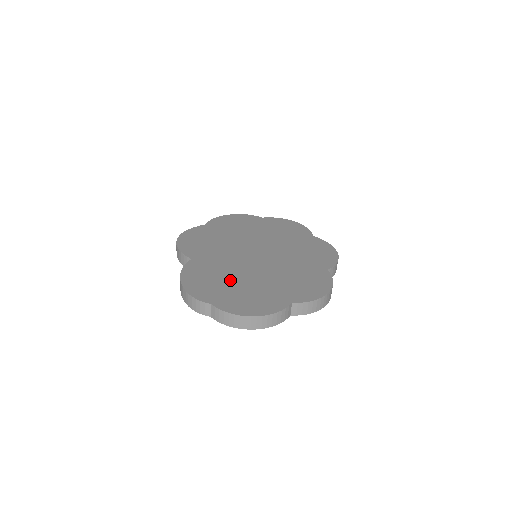
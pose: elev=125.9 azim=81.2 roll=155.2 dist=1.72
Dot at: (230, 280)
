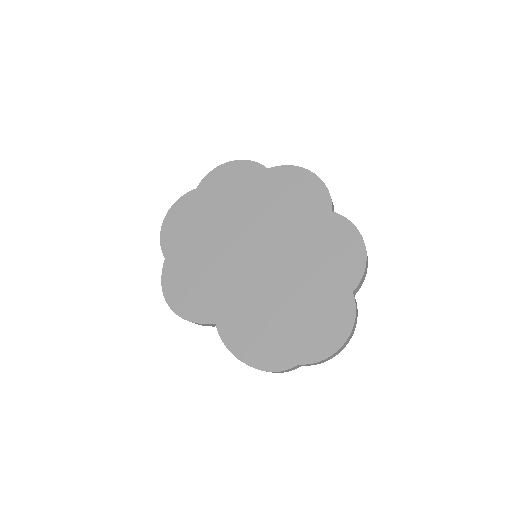
Dot at: (277, 317)
